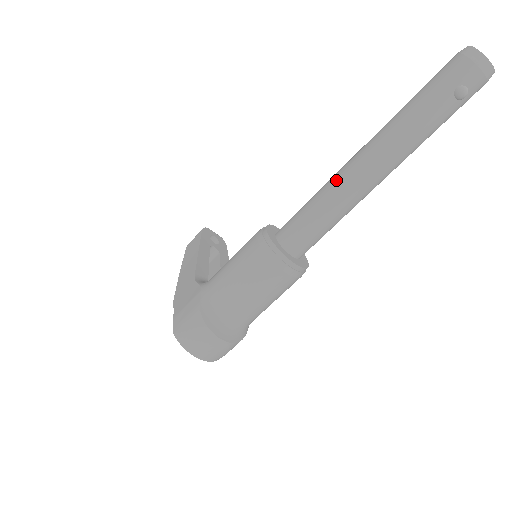
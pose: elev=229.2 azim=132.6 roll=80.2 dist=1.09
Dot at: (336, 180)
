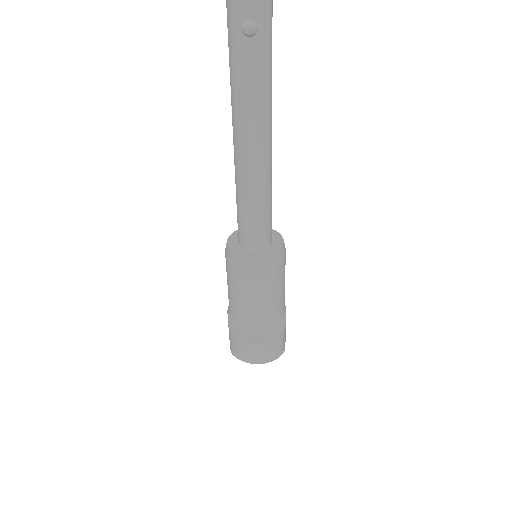
Dot at: (235, 172)
